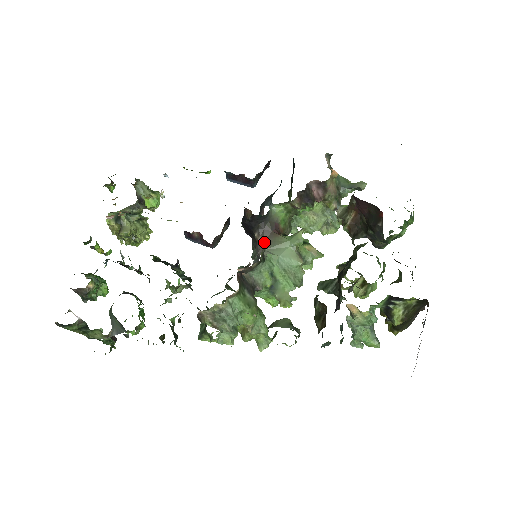
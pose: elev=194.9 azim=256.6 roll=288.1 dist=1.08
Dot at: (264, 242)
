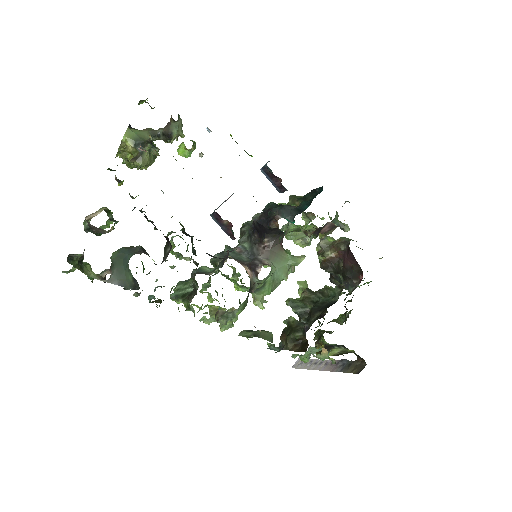
Dot at: (270, 250)
